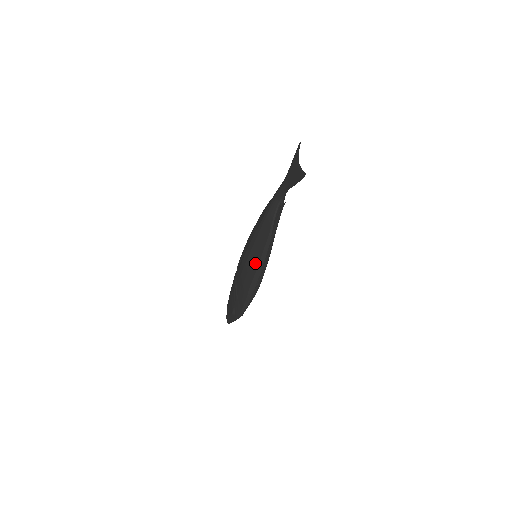
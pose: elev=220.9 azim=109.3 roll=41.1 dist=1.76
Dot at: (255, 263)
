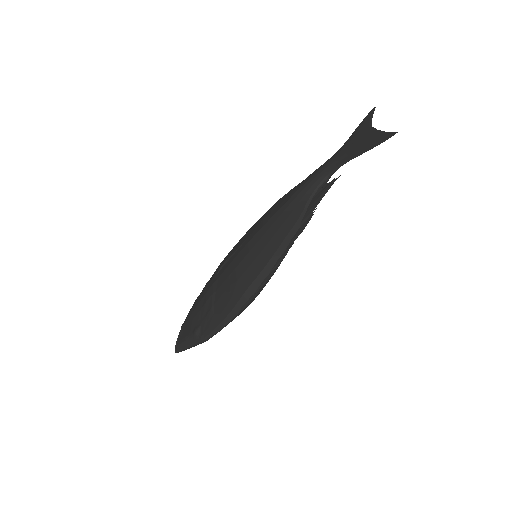
Dot at: (263, 258)
